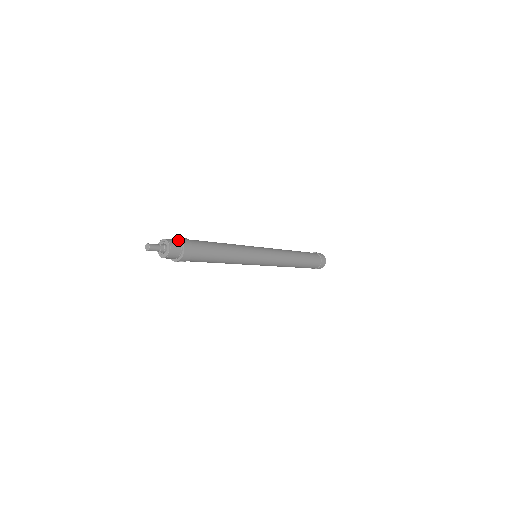
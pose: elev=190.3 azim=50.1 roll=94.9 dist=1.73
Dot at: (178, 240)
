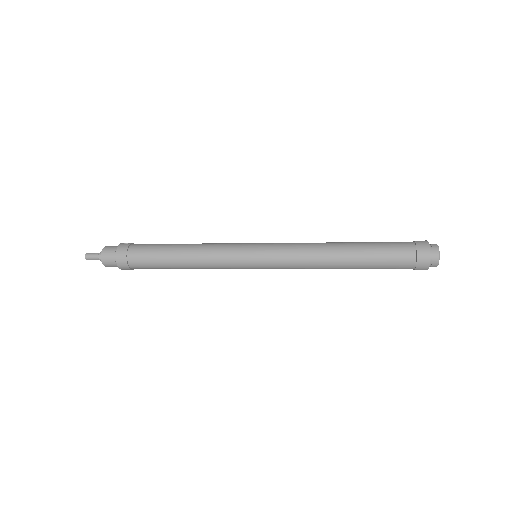
Dot at: (118, 247)
